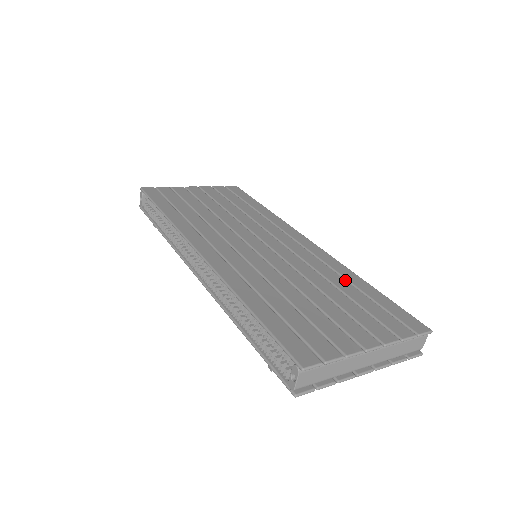
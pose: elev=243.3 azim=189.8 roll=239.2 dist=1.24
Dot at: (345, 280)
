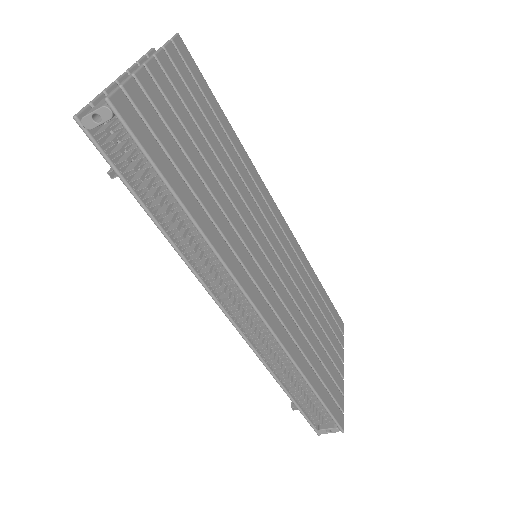
Dot at: (313, 283)
